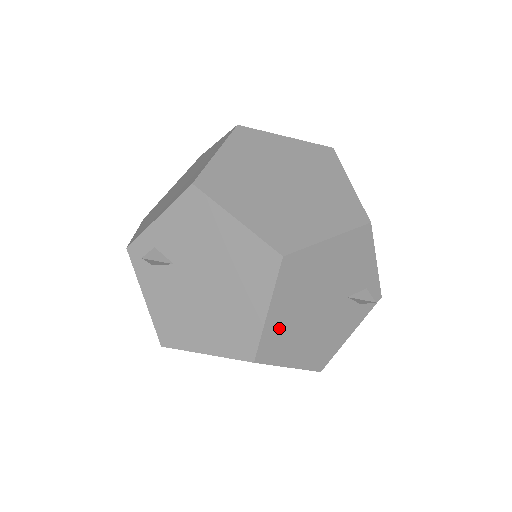
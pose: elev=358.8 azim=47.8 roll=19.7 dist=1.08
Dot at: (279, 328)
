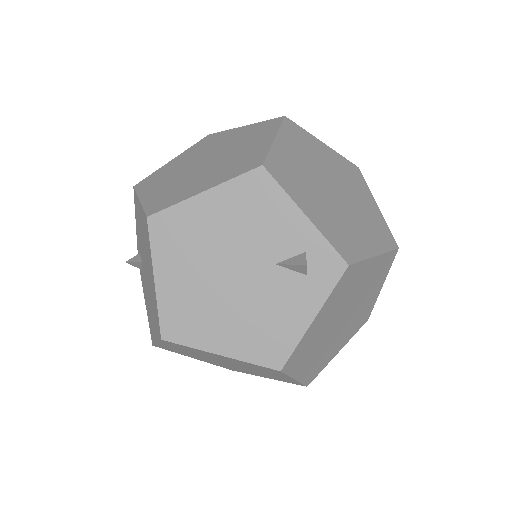
Dot at: (179, 300)
